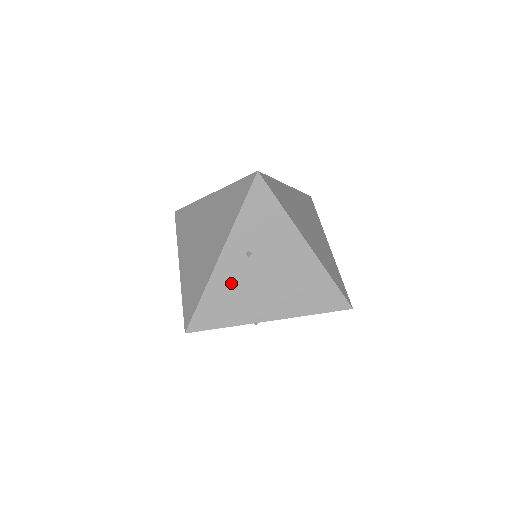
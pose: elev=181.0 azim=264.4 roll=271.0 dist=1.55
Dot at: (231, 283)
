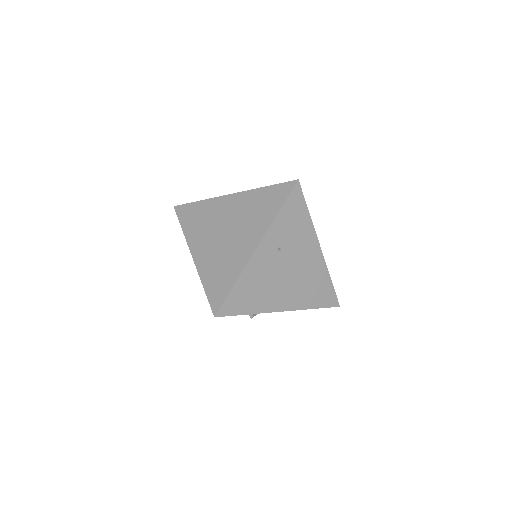
Dot at: (260, 274)
